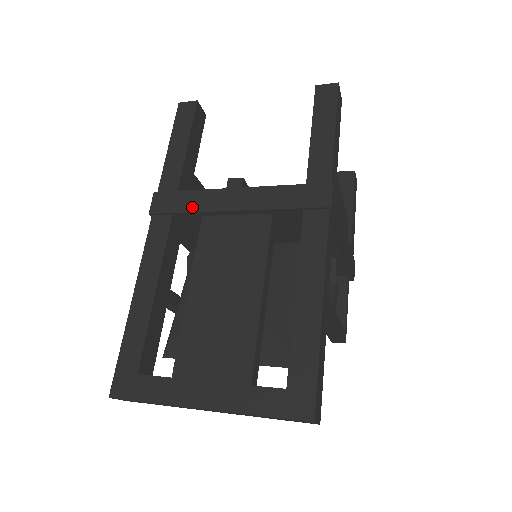
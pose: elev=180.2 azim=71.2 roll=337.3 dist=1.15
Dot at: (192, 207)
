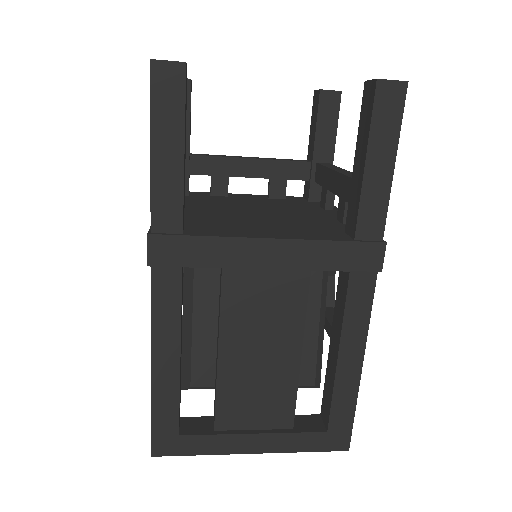
Dot at: (212, 261)
